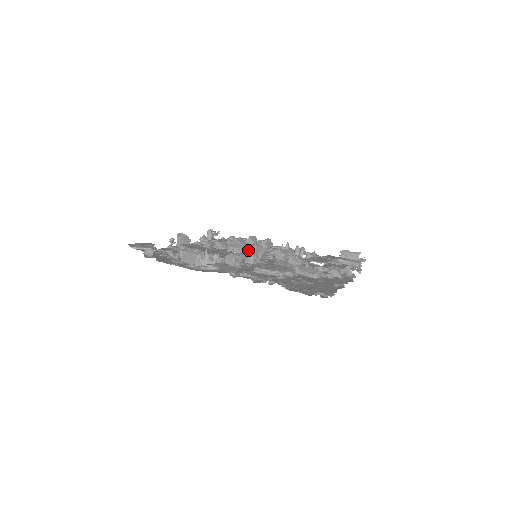
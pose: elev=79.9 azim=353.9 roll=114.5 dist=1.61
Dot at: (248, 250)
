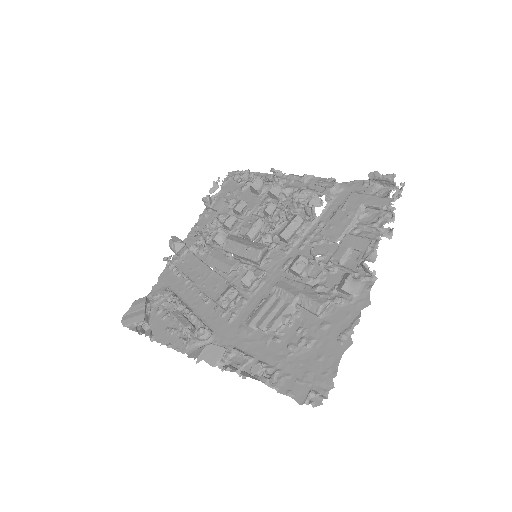
Dot at: (243, 256)
